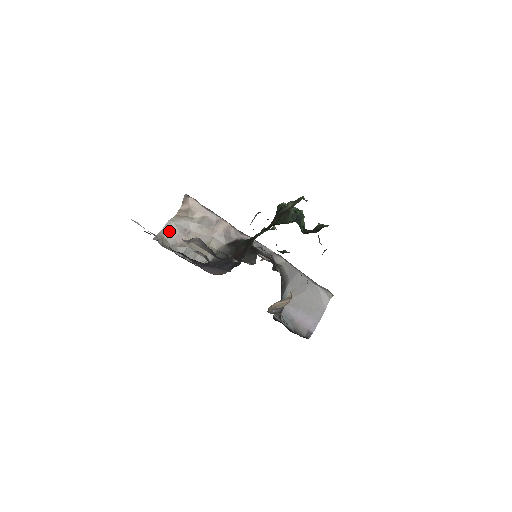
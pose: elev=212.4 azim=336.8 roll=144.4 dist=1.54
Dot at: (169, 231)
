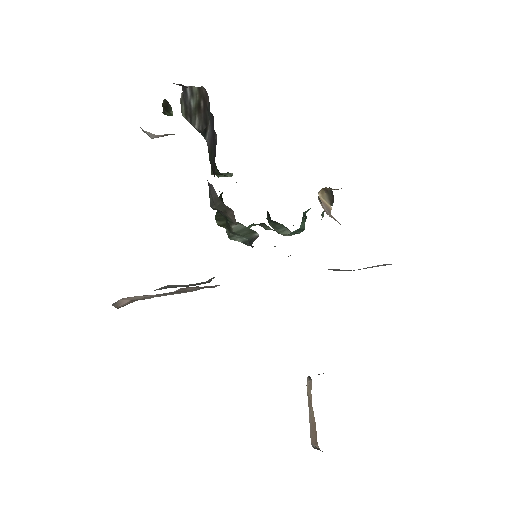
Dot at: occluded
